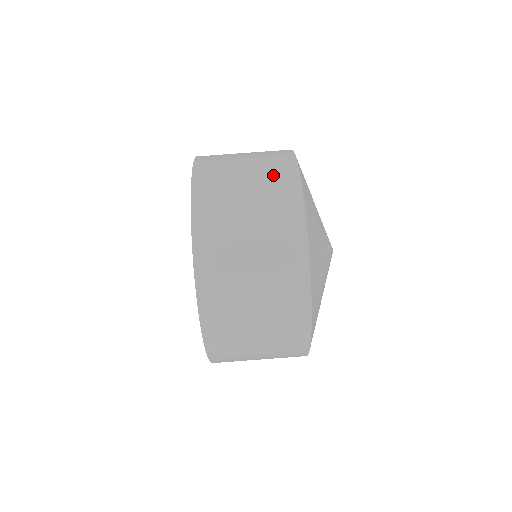
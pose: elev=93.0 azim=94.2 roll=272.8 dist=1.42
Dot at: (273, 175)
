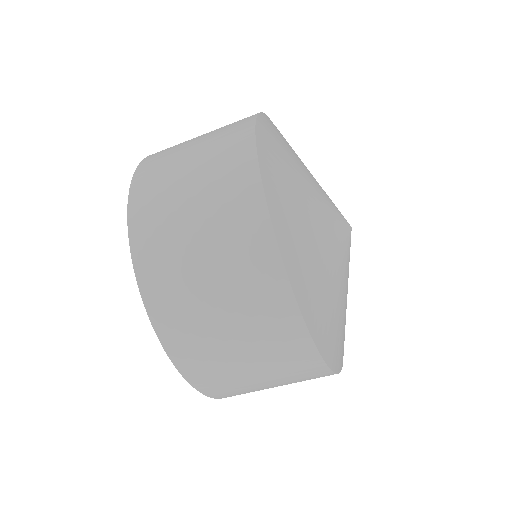
Dot at: (301, 379)
